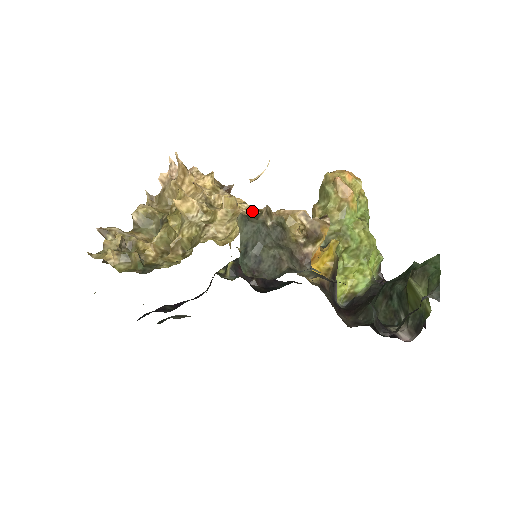
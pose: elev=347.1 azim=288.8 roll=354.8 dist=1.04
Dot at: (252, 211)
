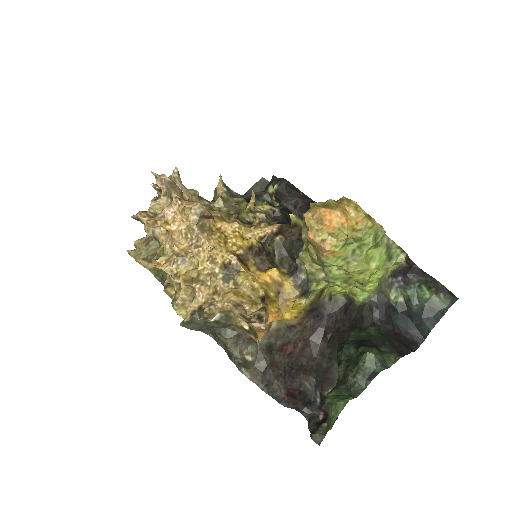
Dot at: (214, 275)
